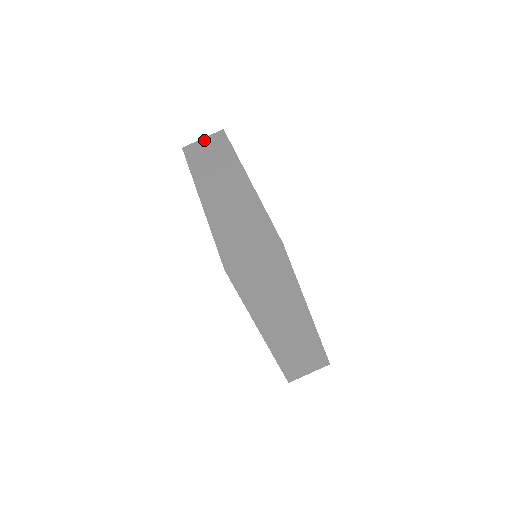
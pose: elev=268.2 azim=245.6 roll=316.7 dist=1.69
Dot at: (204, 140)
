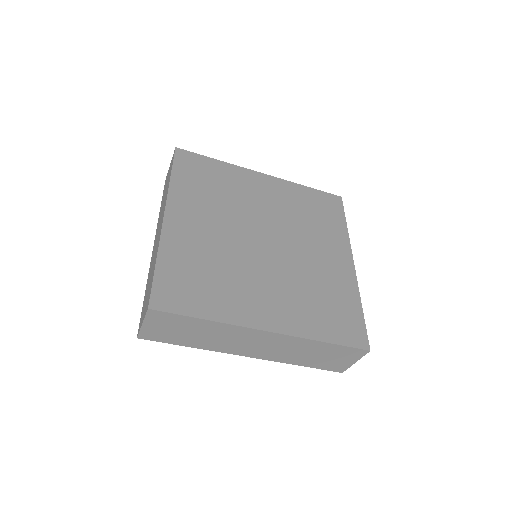
Dot at: (169, 167)
